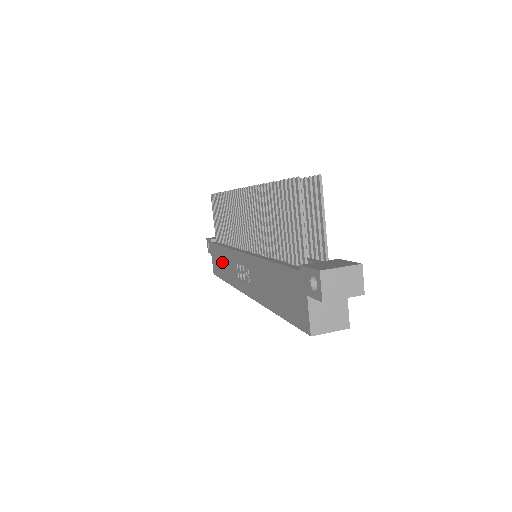
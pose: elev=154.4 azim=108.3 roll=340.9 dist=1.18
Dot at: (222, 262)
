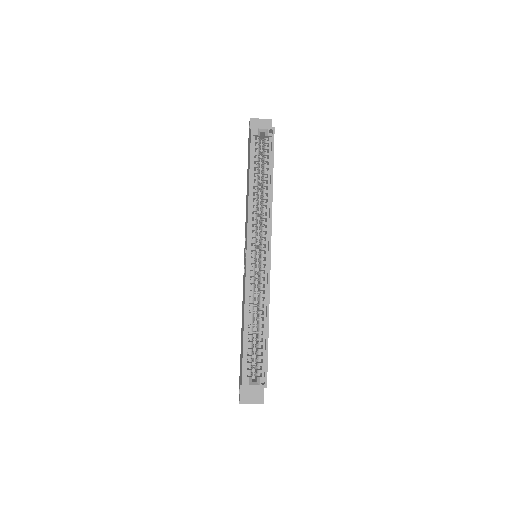
Dot at: (242, 330)
